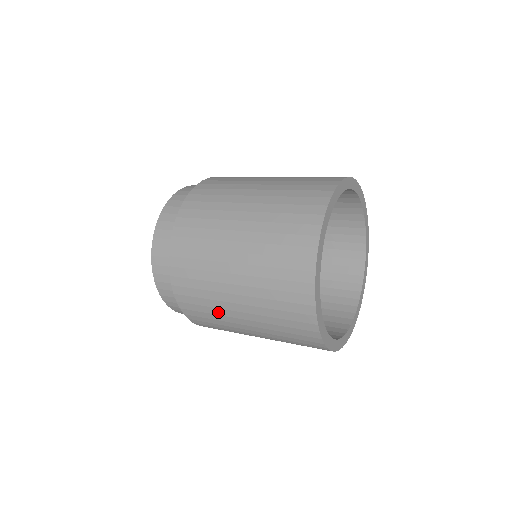
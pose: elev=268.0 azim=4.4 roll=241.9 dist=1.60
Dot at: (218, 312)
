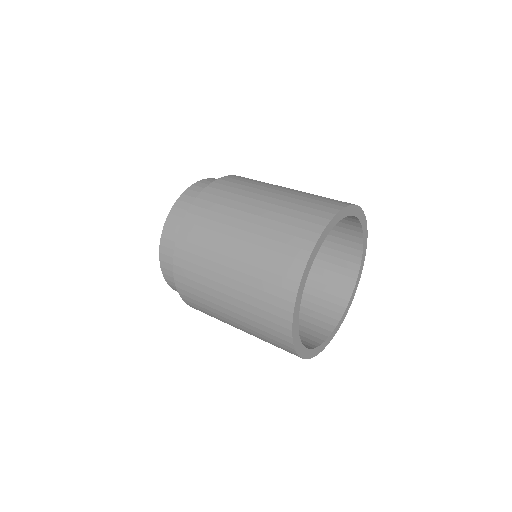
Dot at: (216, 237)
